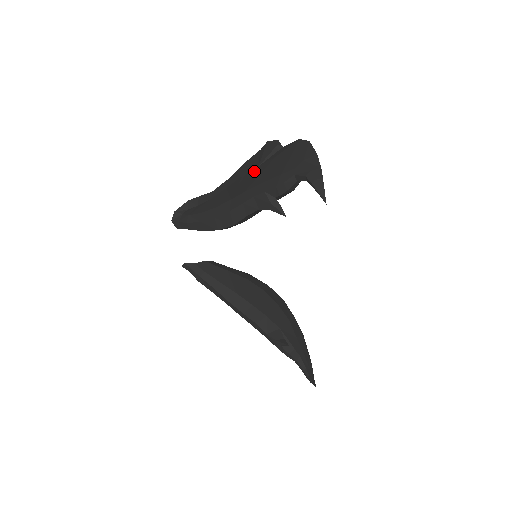
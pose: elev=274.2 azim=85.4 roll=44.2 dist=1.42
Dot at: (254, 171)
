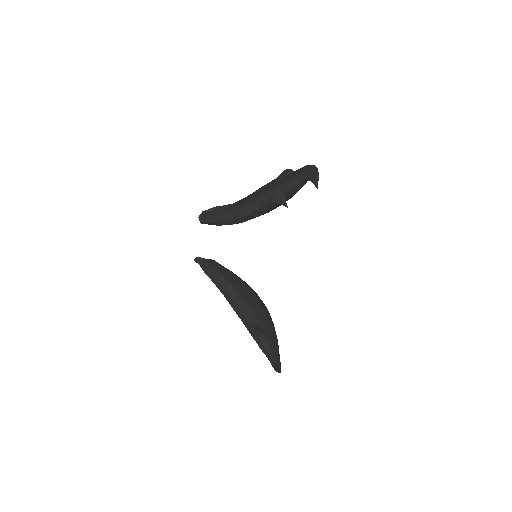
Dot at: (270, 185)
